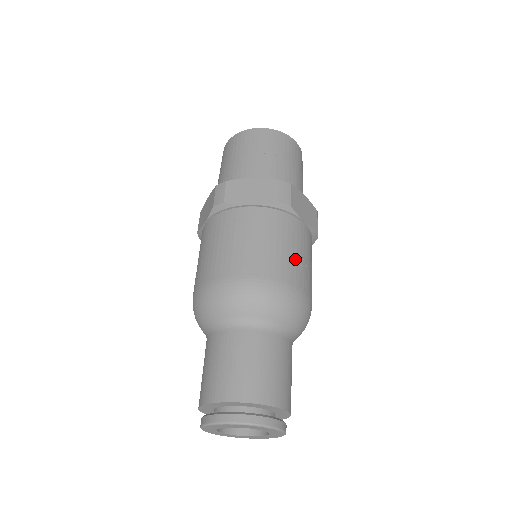
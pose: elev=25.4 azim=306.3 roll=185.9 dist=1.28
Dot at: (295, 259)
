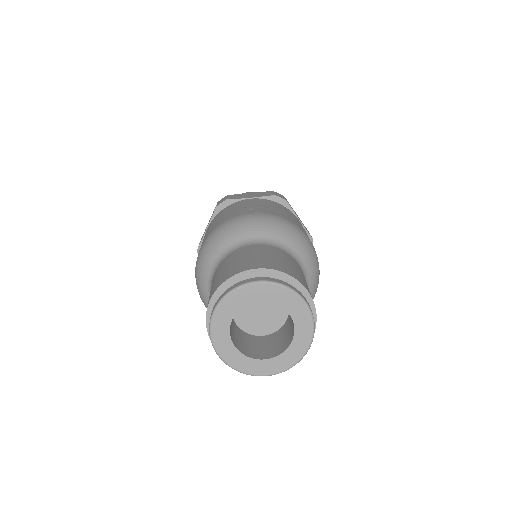
Dot at: (238, 210)
